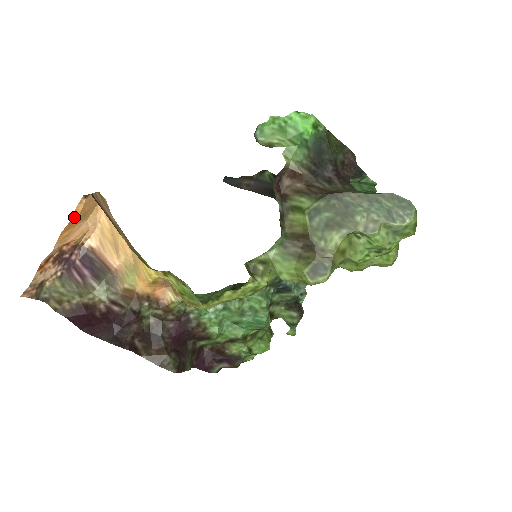
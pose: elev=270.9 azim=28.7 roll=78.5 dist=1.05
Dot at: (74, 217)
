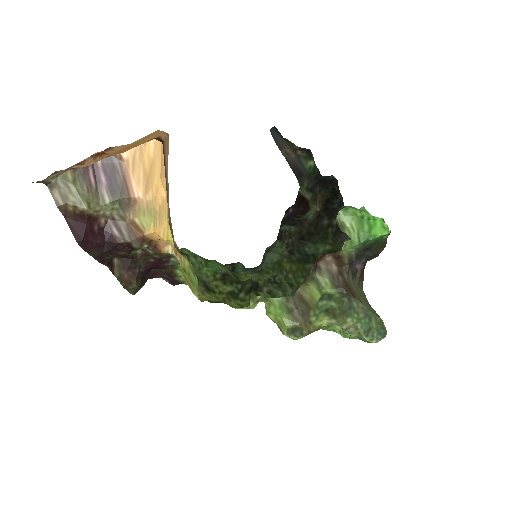
Dot at: occluded
